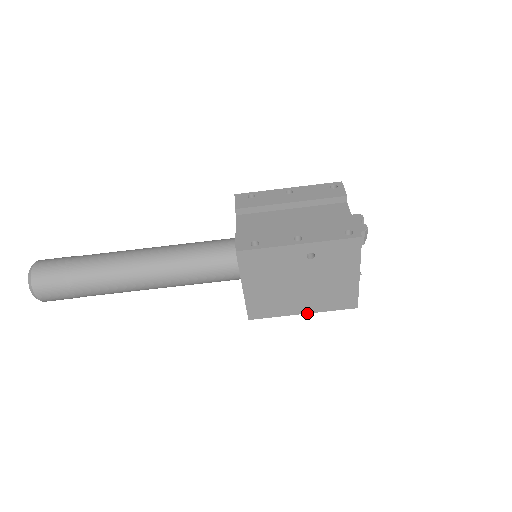
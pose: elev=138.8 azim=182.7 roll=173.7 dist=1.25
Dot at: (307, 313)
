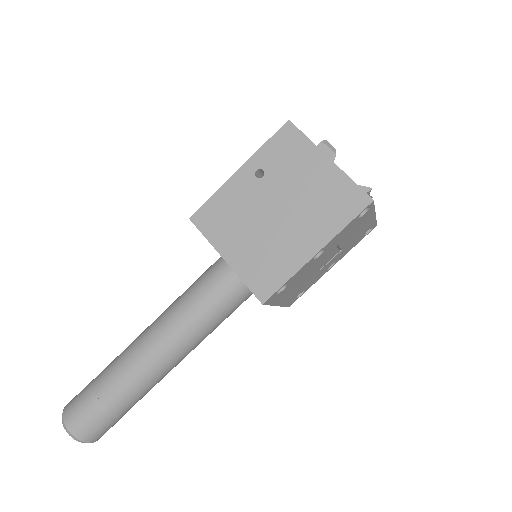
Dot at: (321, 249)
